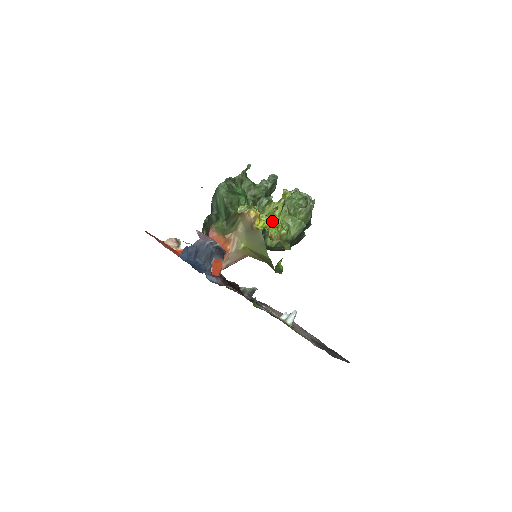
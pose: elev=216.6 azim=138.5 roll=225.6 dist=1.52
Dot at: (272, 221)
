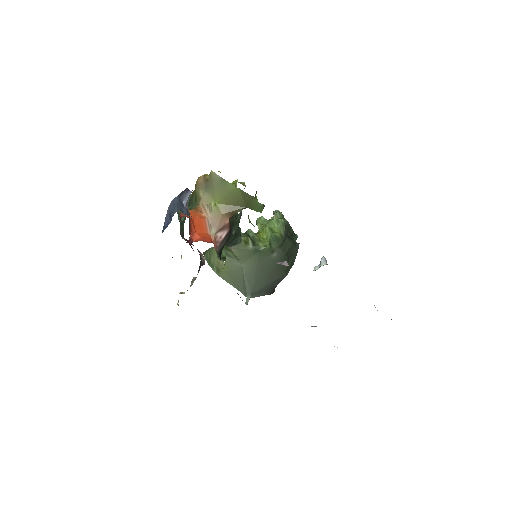
Dot at: occluded
